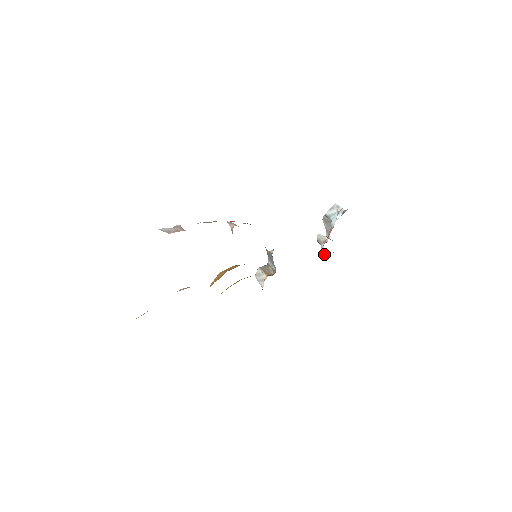
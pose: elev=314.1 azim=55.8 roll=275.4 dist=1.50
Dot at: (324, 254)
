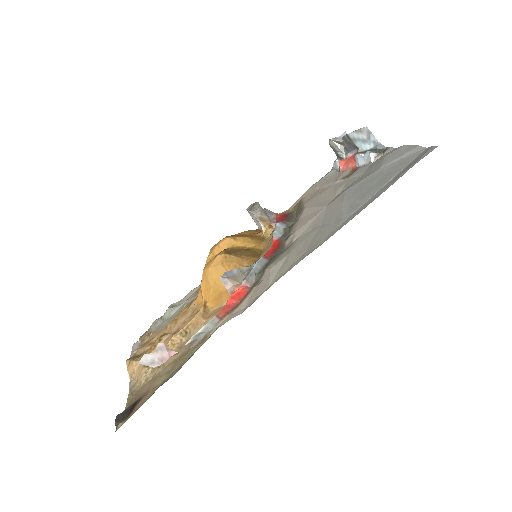
Dot at: occluded
